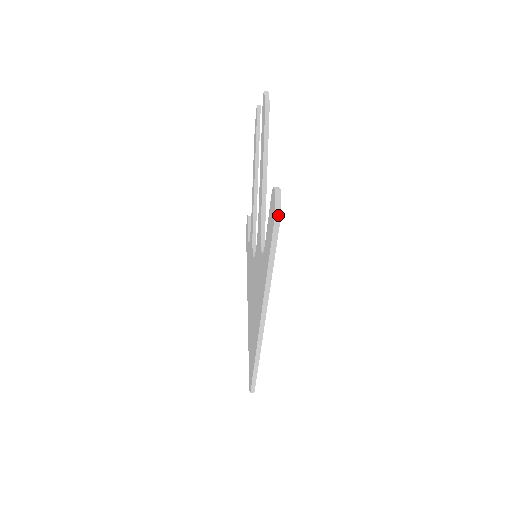
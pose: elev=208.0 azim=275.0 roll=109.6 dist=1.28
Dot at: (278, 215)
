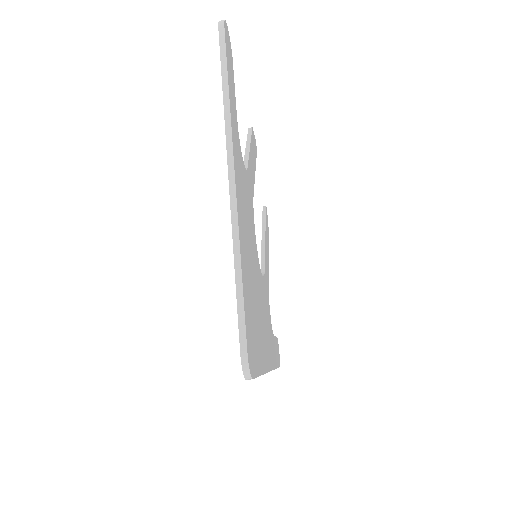
Dot at: (222, 22)
